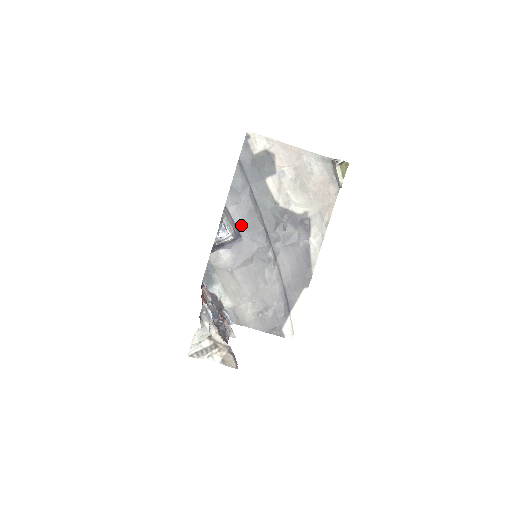
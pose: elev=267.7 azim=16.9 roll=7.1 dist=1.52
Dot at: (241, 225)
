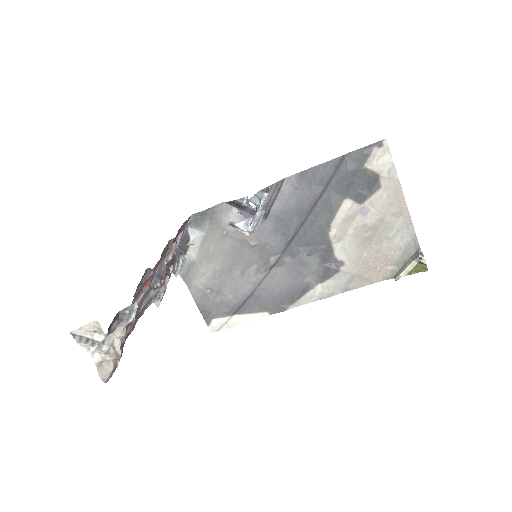
Dot at: (278, 210)
